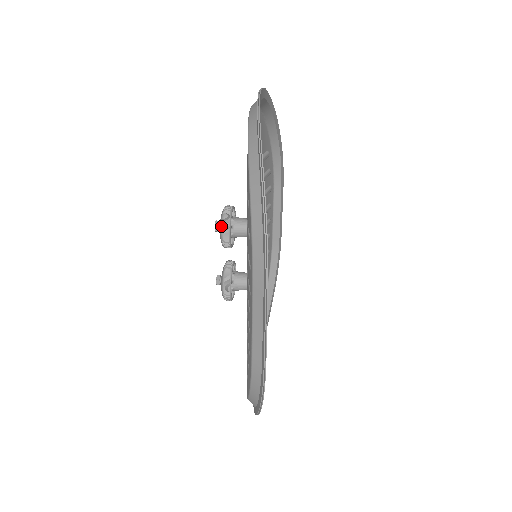
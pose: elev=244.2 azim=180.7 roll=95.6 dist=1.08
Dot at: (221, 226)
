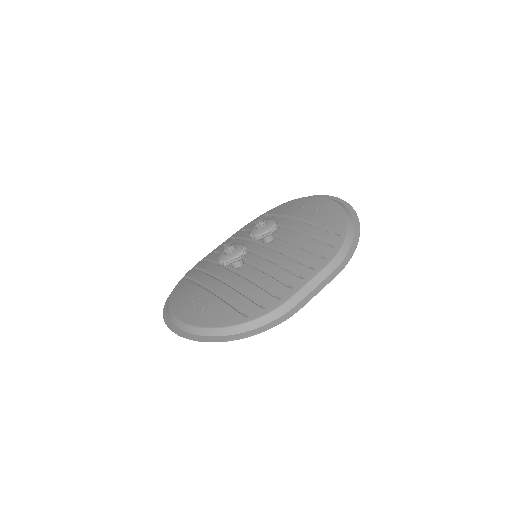
Dot at: (273, 225)
